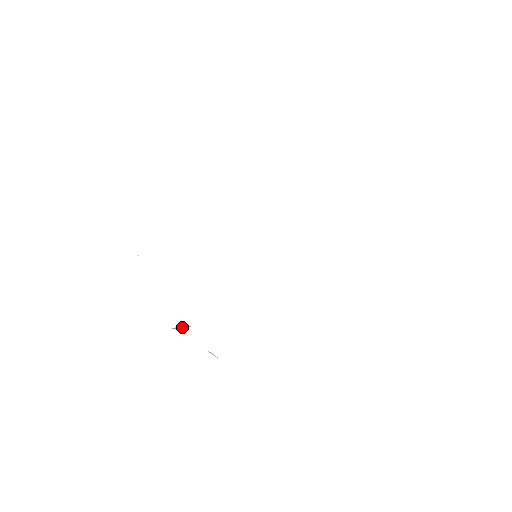
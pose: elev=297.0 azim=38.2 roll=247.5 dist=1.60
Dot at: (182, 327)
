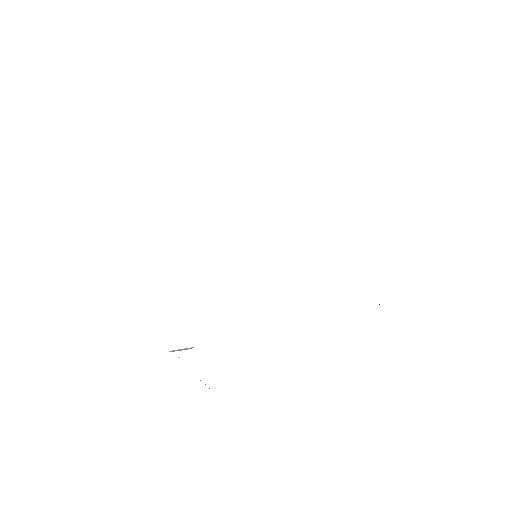
Dot at: (183, 349)
